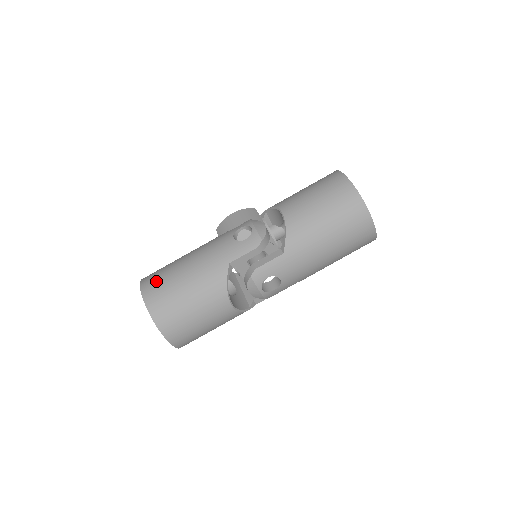
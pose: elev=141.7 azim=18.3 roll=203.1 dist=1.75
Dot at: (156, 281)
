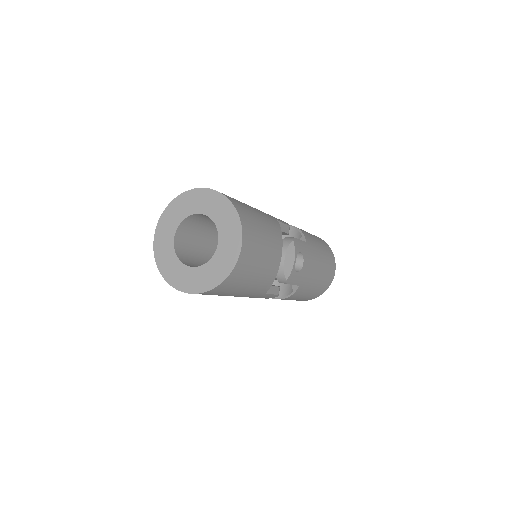
Dot at: occluded
